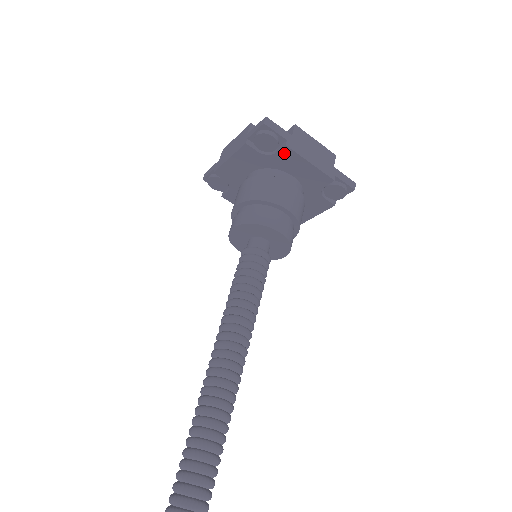
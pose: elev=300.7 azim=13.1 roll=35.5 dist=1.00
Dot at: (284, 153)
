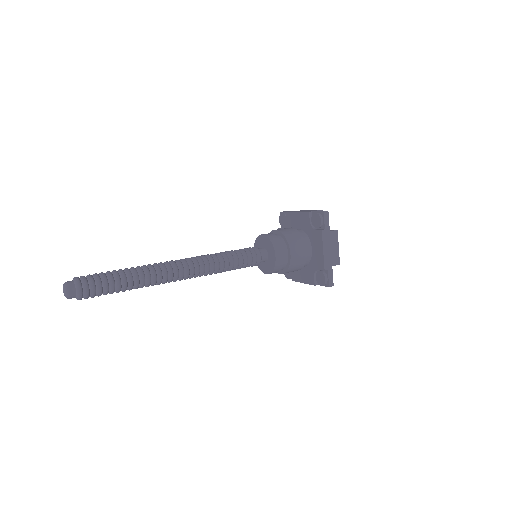
Dot at: (288, 218)
